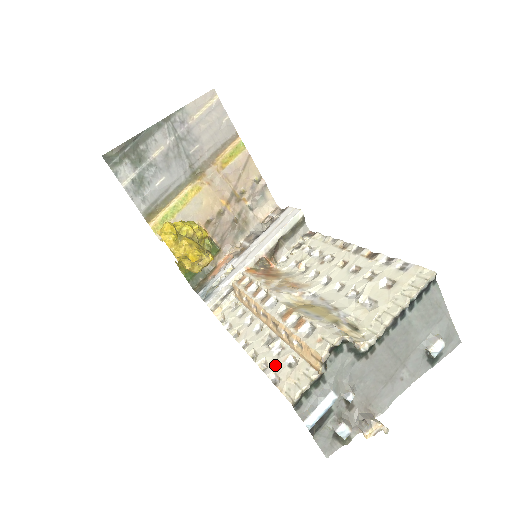
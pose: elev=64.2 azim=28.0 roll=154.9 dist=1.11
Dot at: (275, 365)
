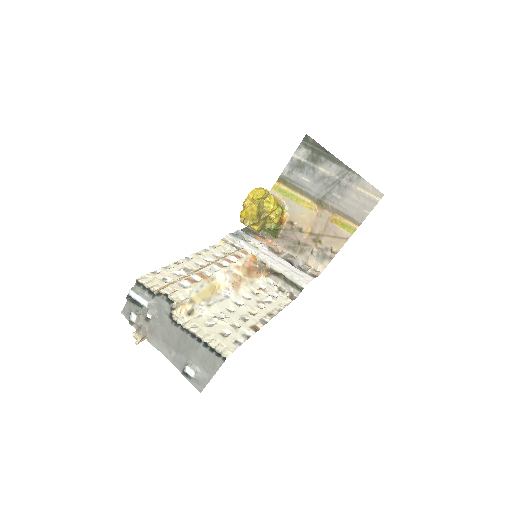
Dot at: (166, 272)
